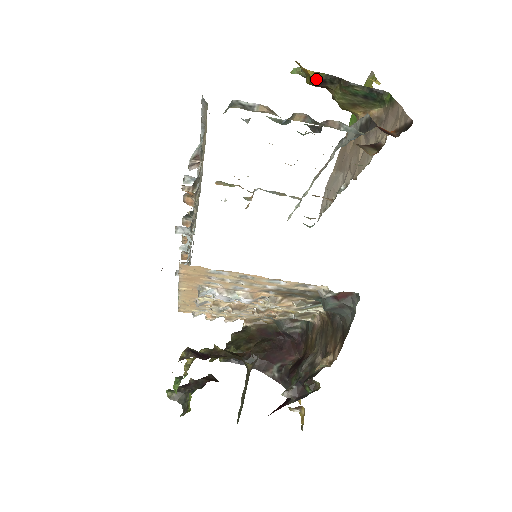
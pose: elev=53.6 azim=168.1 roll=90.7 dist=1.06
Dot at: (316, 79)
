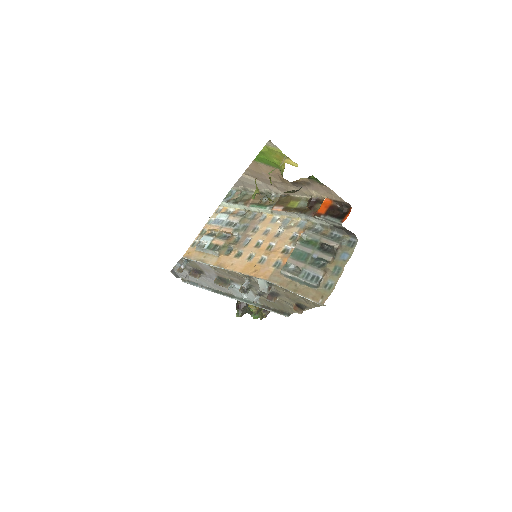
Dot at: occluded
